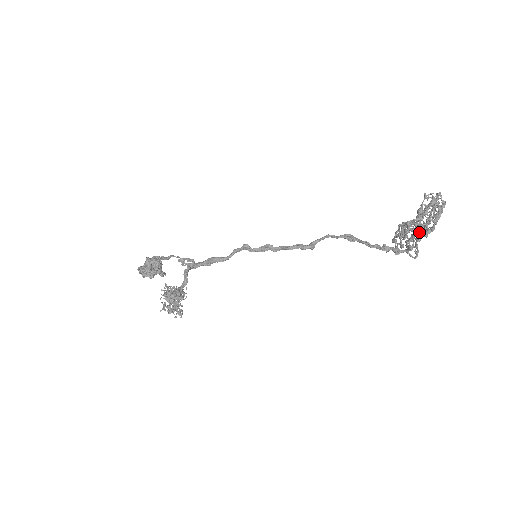
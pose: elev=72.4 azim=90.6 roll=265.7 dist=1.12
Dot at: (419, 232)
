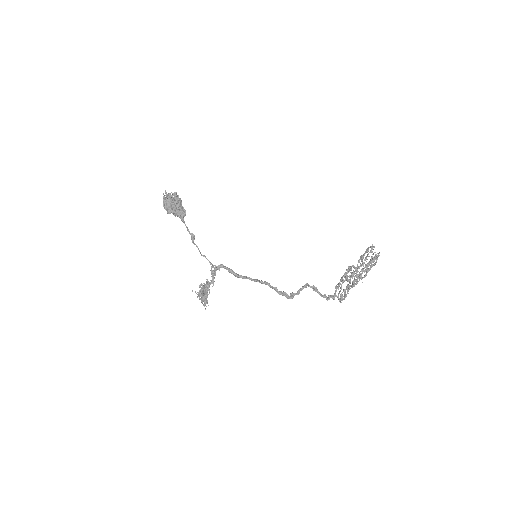
Dot at: (353, 275)
